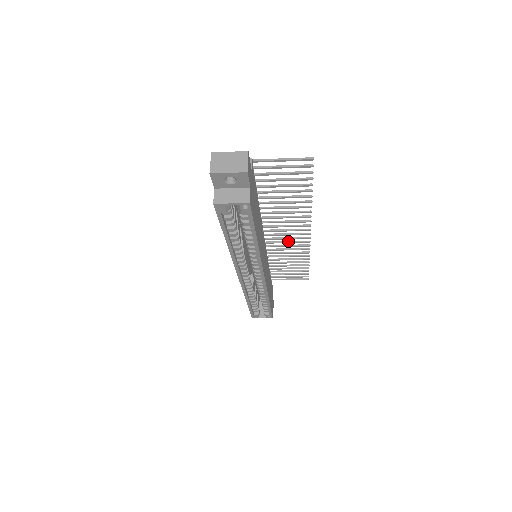
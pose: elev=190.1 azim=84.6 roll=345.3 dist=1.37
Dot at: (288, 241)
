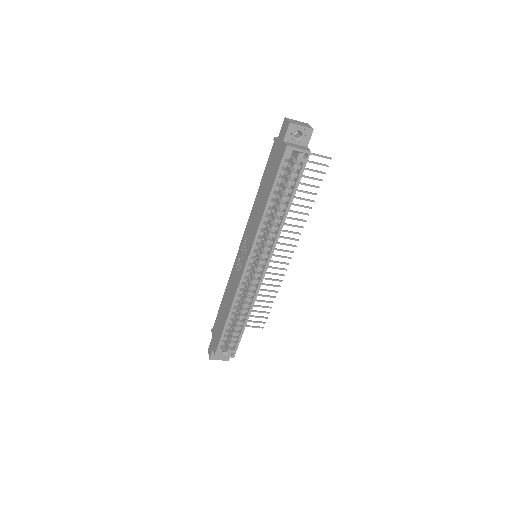
Dot at: (272, 260)
